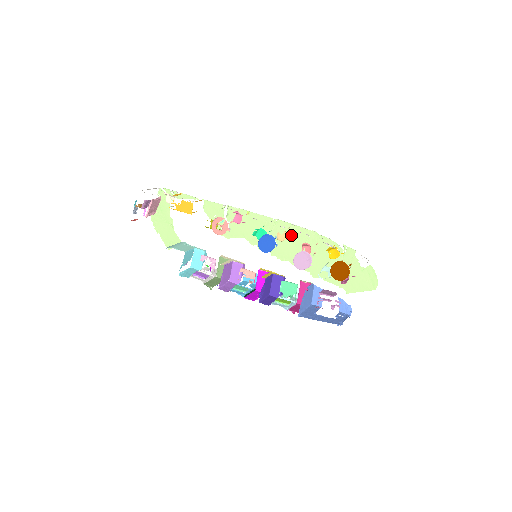
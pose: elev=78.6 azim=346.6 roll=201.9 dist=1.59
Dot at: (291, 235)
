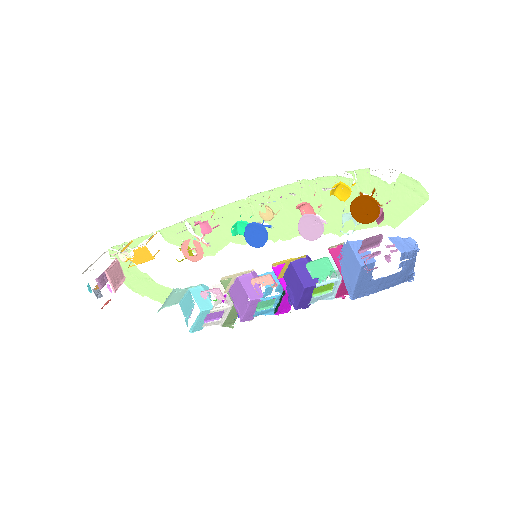
Dot at: (278, 204)
